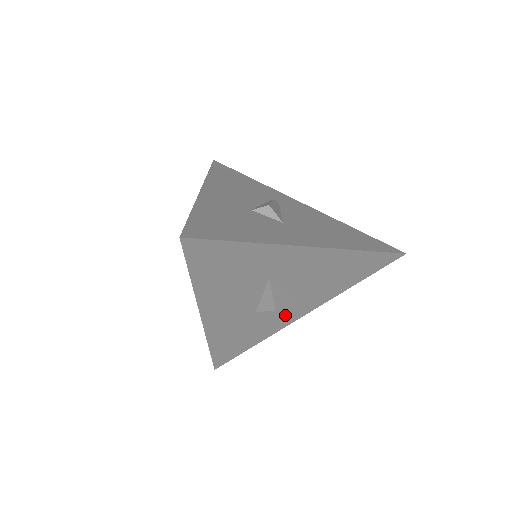
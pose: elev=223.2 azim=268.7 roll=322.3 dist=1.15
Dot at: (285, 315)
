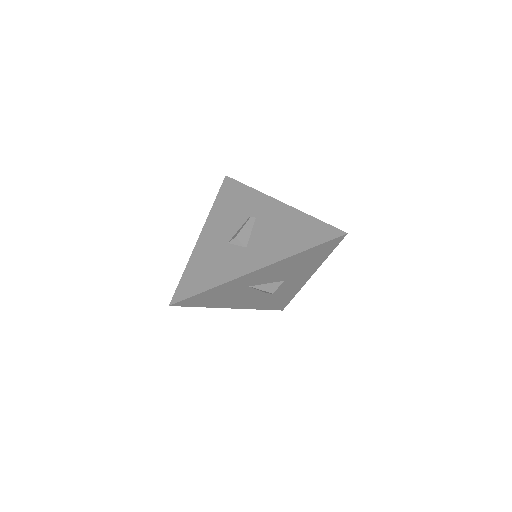
Dot at: (293, 284)
